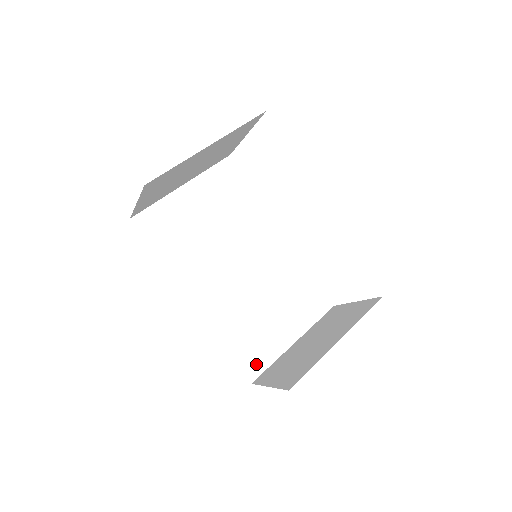
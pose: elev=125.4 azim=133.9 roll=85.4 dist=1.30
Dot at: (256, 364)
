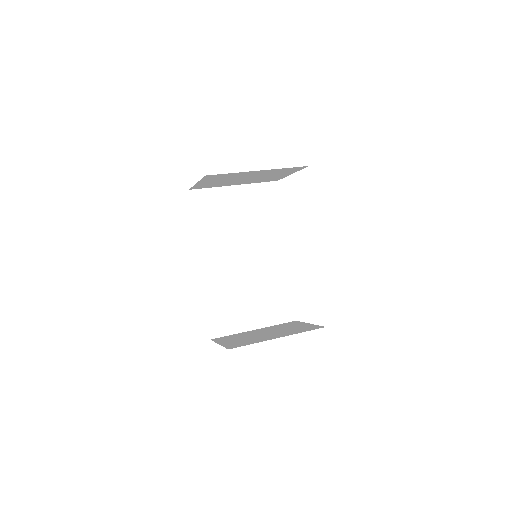
Dot at: (220, 329)
